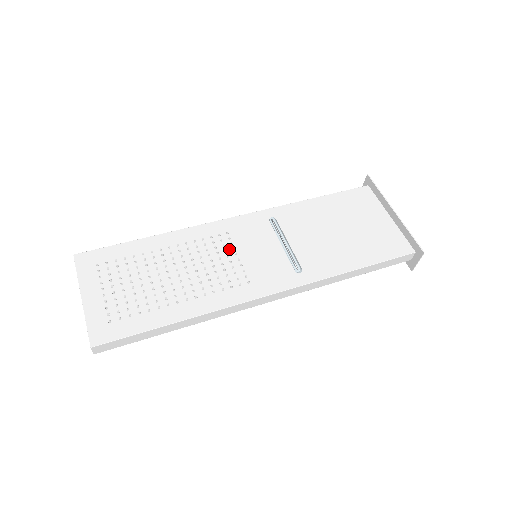
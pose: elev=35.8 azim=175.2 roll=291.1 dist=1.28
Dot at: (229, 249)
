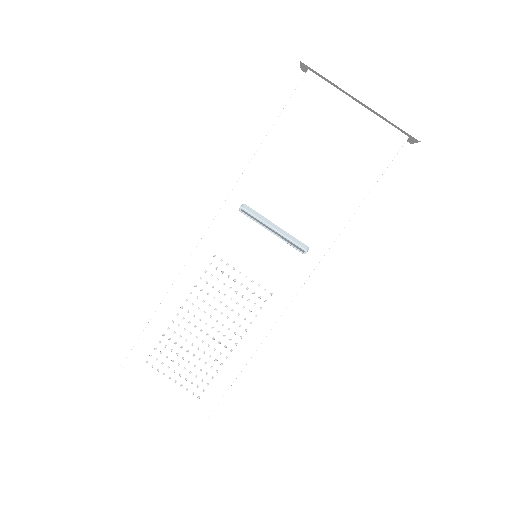
Dot at: (230, 272)
